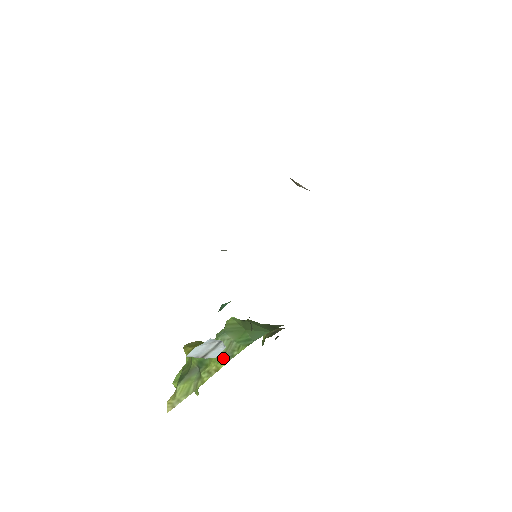
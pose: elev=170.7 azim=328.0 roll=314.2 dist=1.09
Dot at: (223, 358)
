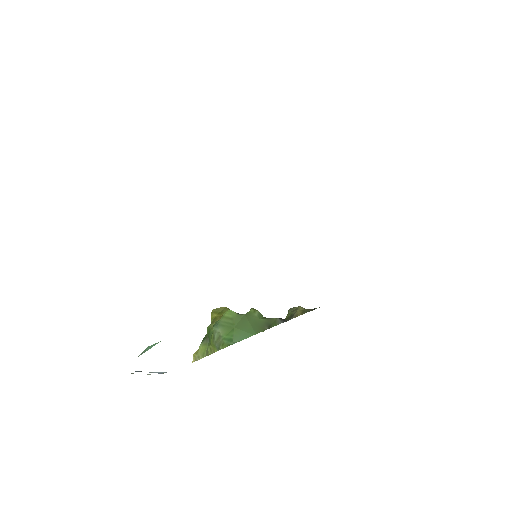
Dot at: (215, 346)
